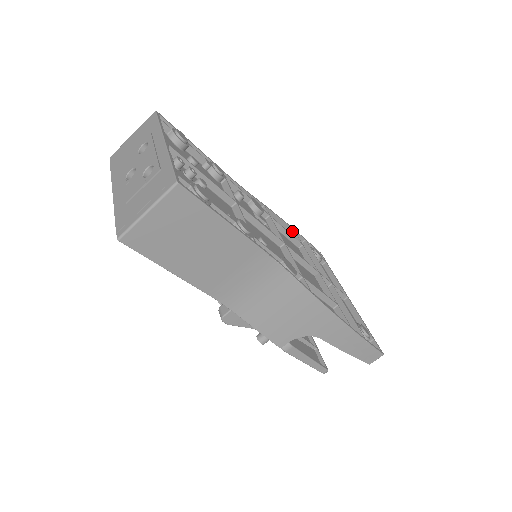
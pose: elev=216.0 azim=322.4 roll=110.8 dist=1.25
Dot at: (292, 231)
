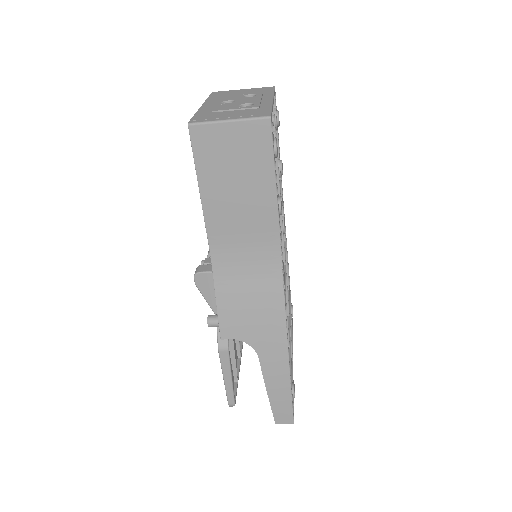
Dot at: occluded
